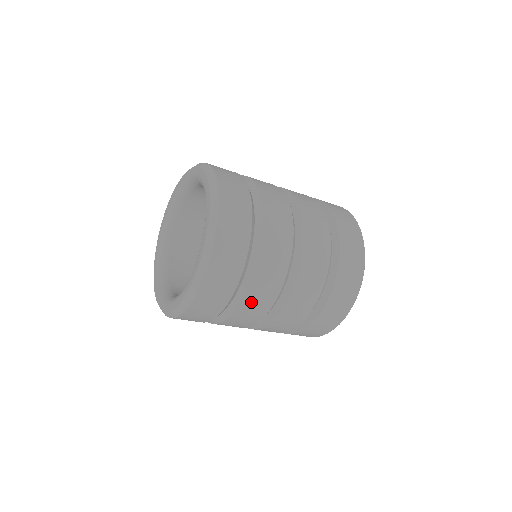
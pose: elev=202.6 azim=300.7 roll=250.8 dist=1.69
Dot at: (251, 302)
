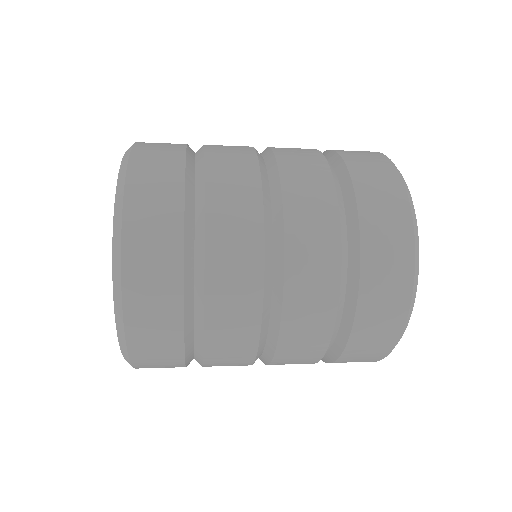
Dot at: (219, 354)
